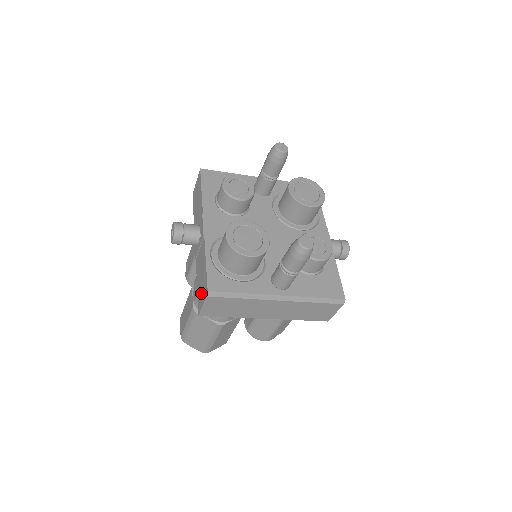
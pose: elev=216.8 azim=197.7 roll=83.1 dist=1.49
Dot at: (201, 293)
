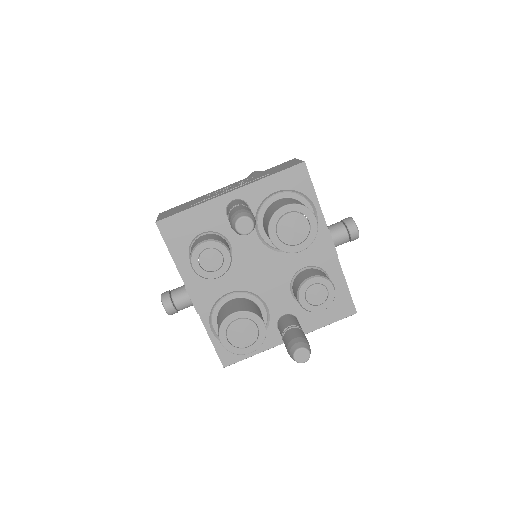
Dot at: occluded
